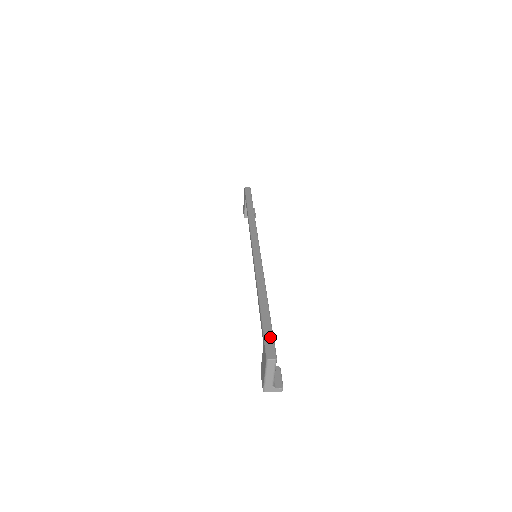
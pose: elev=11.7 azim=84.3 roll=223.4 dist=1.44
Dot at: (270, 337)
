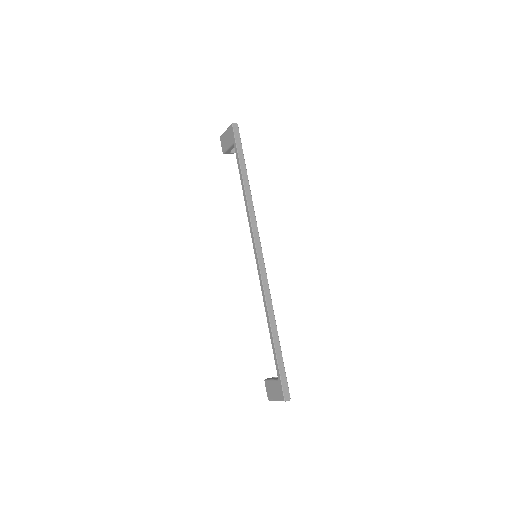
Dot at: (285, 378)
